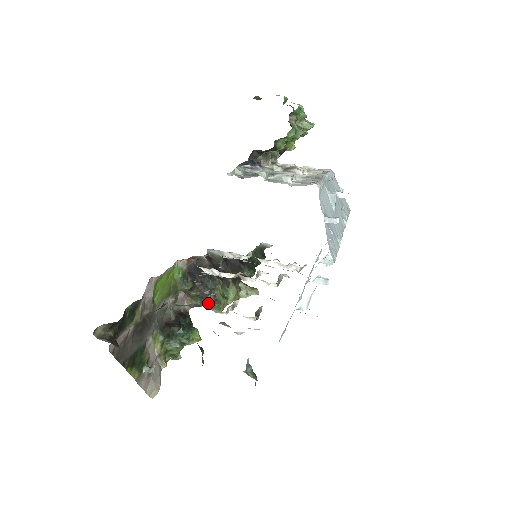
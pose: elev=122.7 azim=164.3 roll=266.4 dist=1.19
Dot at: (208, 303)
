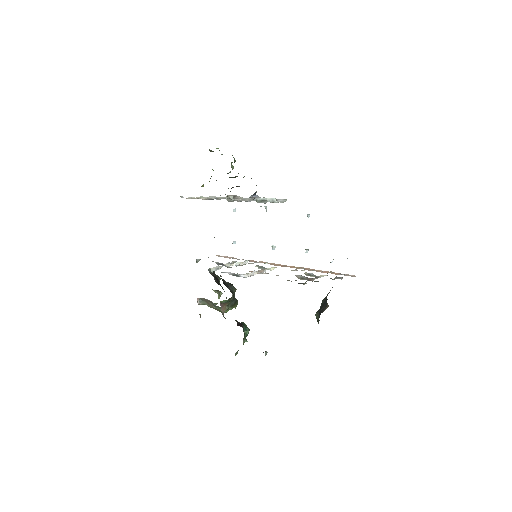
Dot at: (235, 304)
